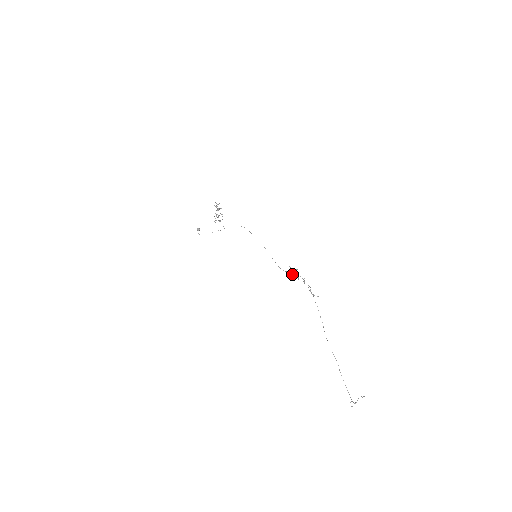
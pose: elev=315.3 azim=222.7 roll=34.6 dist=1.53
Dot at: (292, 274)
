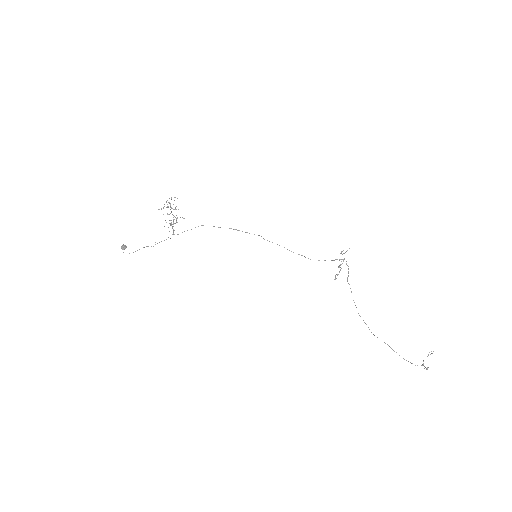
Dot at: (332, 260)
